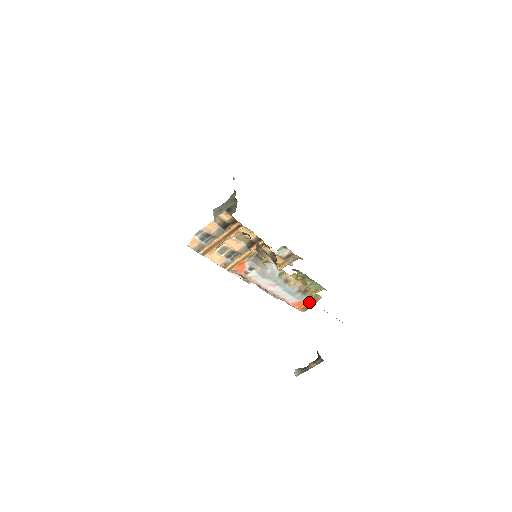
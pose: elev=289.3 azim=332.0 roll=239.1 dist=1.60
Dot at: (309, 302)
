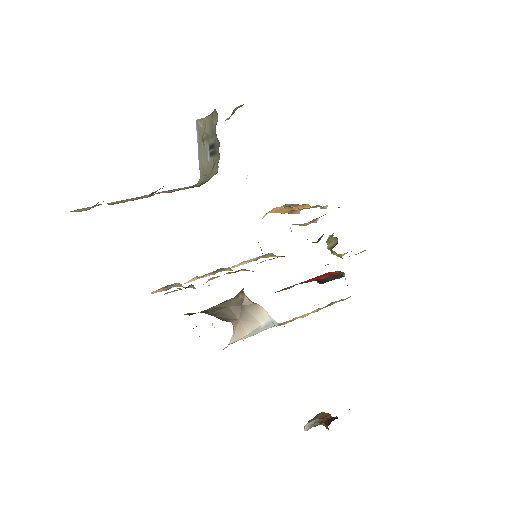
Dot at: (339, 301)
